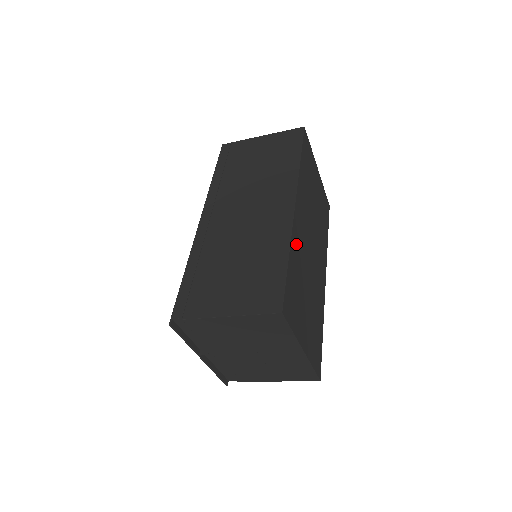
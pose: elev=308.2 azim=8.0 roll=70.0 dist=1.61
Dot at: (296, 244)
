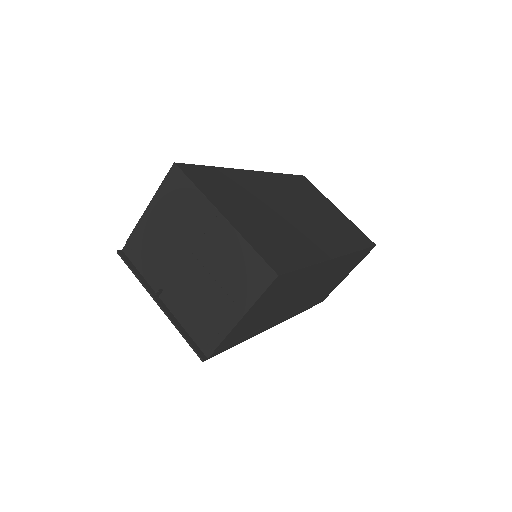
Dot at: (242, 179)
